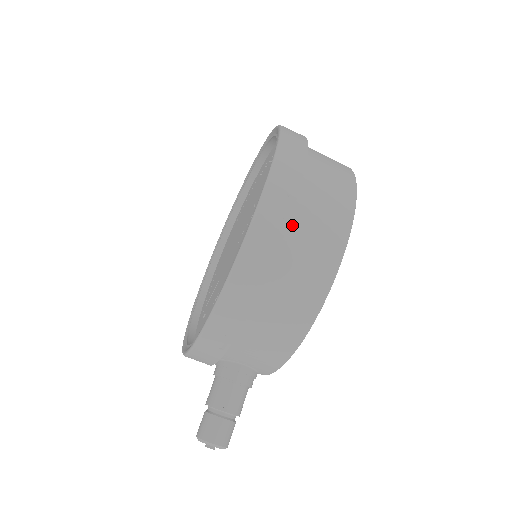
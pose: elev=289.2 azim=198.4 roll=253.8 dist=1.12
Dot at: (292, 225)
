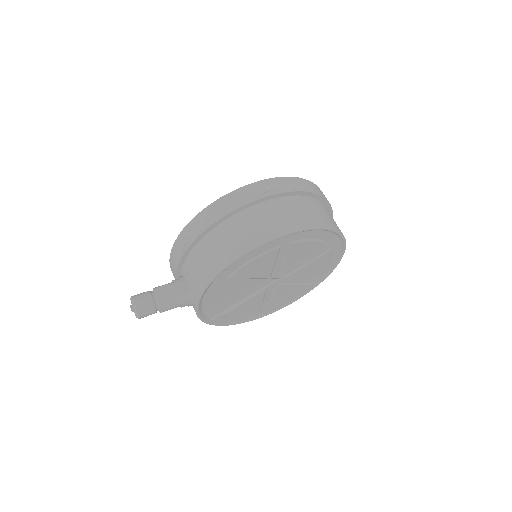
Dot at: (266, 204)
